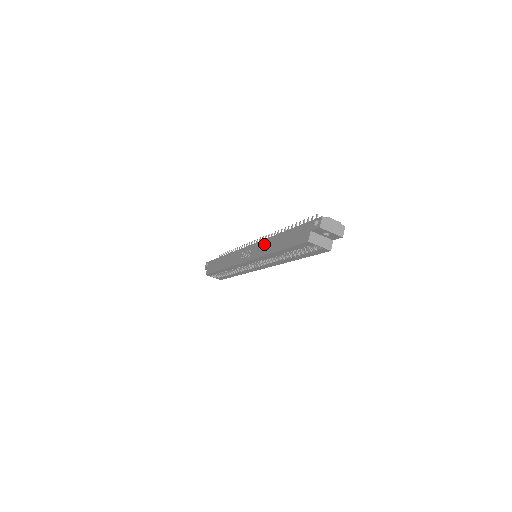
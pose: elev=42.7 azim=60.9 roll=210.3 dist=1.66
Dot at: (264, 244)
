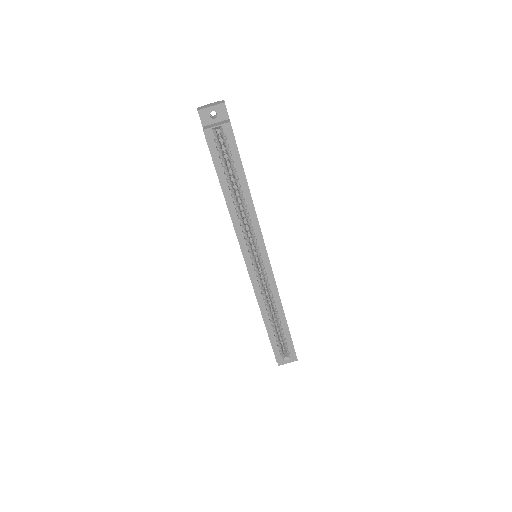
Dot at: occluded
